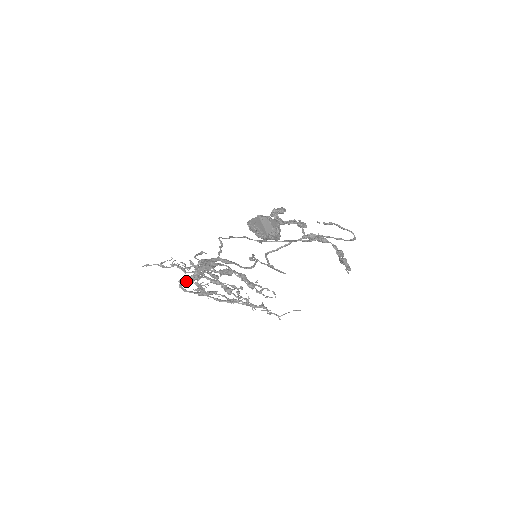
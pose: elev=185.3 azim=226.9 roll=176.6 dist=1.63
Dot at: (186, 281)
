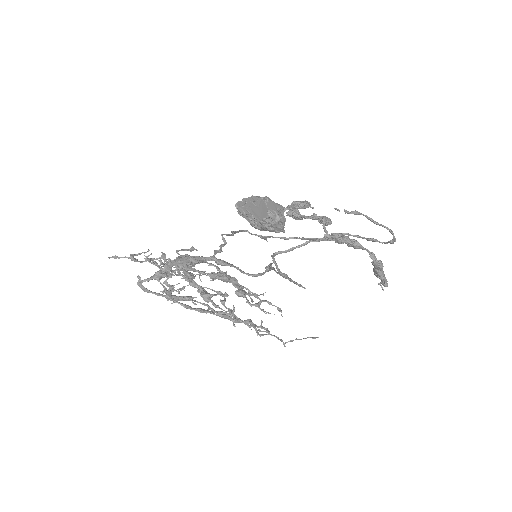
Dot at: occluded
